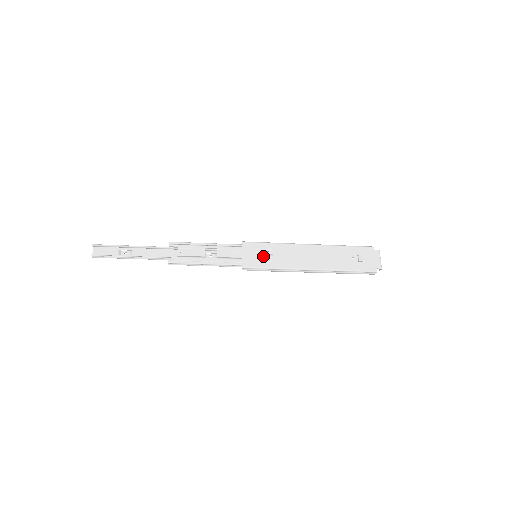
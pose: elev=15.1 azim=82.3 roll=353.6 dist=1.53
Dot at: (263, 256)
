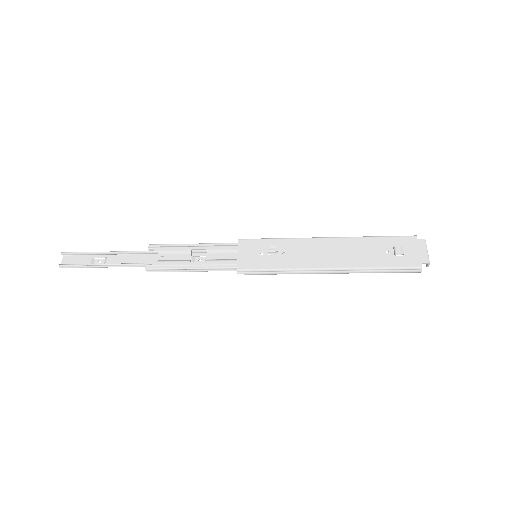
Dot at: (264, 255)
